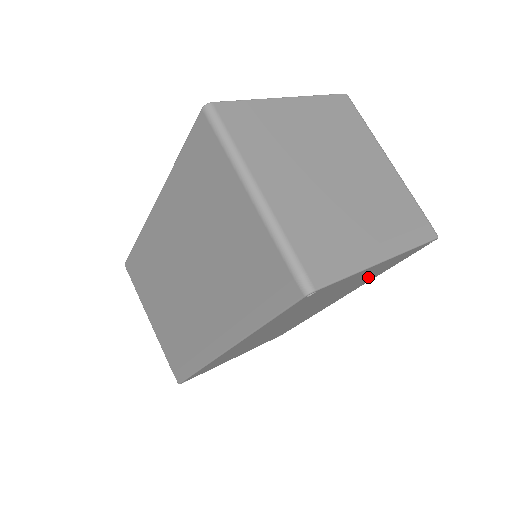
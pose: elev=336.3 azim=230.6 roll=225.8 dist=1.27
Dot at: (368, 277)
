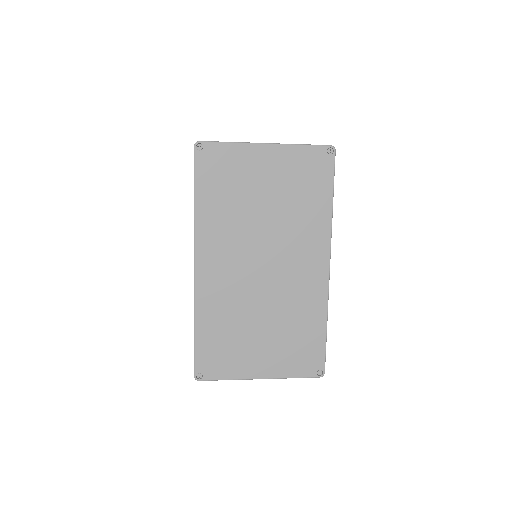
Dot at: (300, 197)
